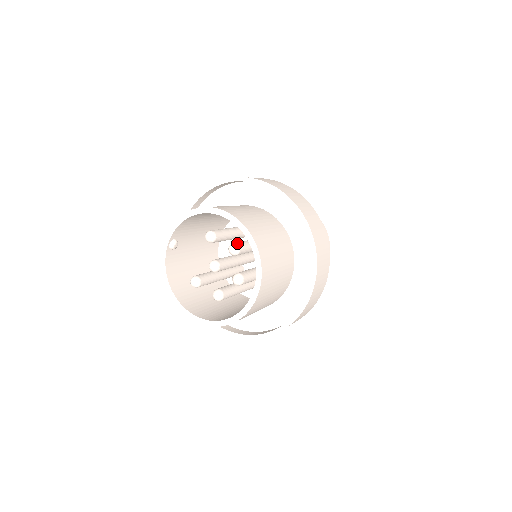
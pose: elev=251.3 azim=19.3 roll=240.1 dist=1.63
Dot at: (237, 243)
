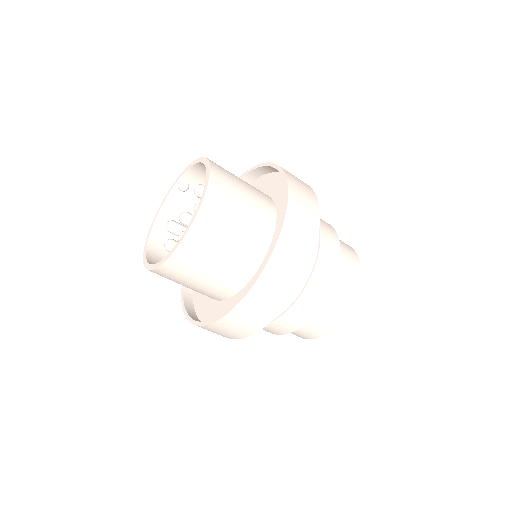
Dot at: occluded
